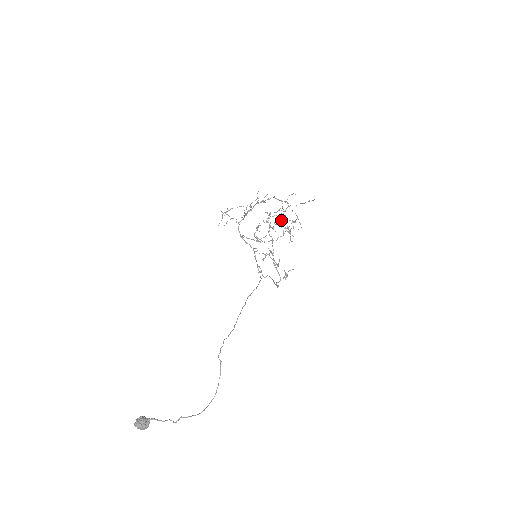
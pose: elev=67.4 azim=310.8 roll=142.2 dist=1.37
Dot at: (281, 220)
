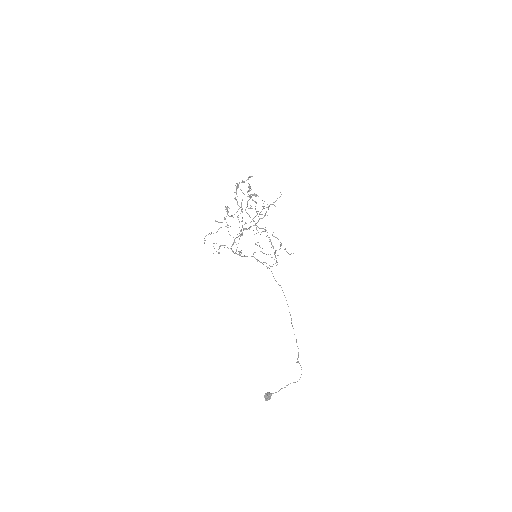
Dot at: (239, 183)
